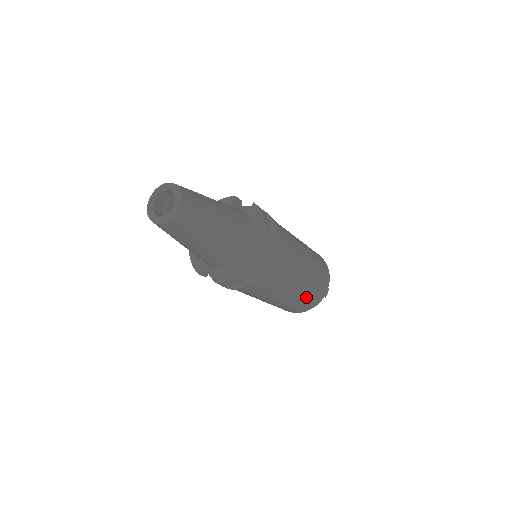
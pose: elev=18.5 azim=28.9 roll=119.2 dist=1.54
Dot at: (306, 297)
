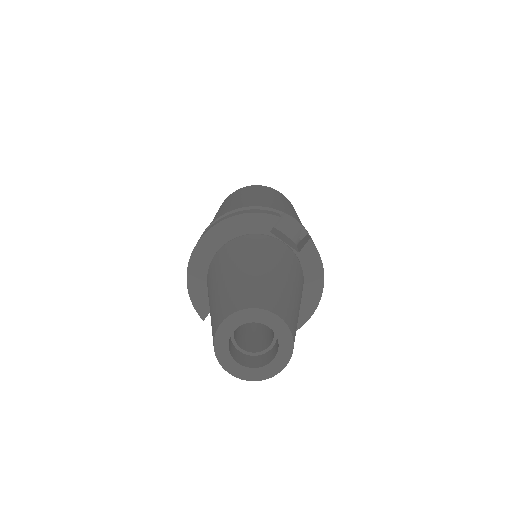
Dot at: occluded
